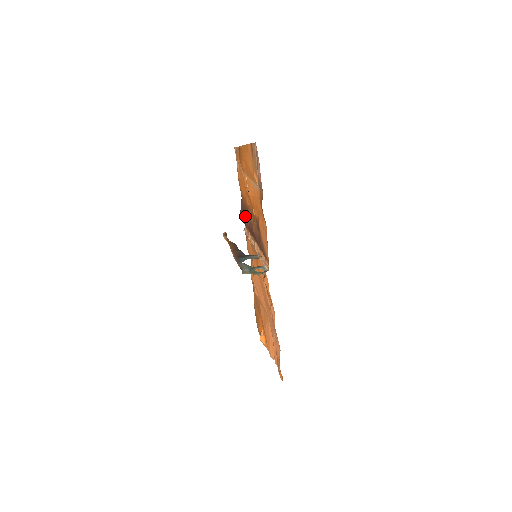
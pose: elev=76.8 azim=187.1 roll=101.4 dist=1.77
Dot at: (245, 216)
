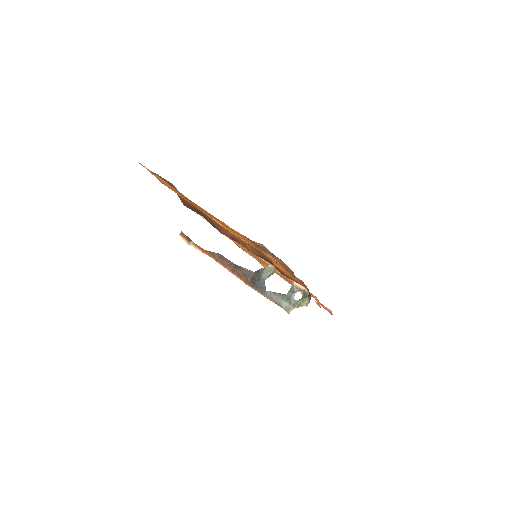
Dot at: occluded
